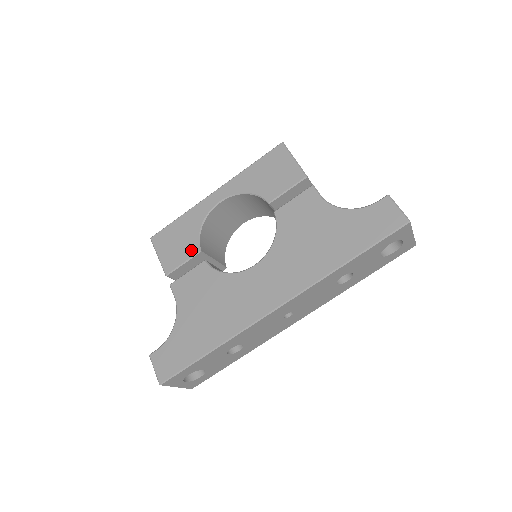
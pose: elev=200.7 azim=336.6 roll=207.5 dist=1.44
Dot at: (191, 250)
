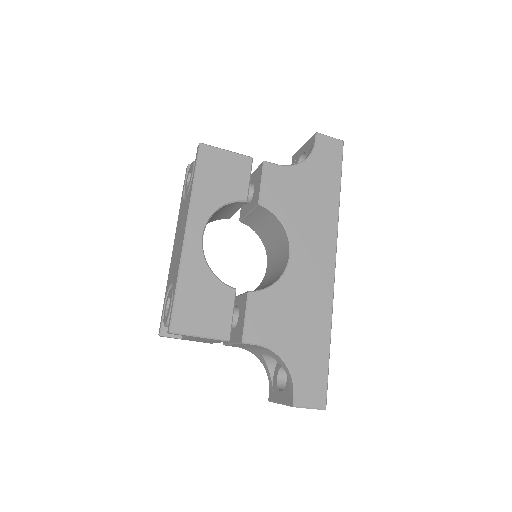
Dot at: (227, 297)
